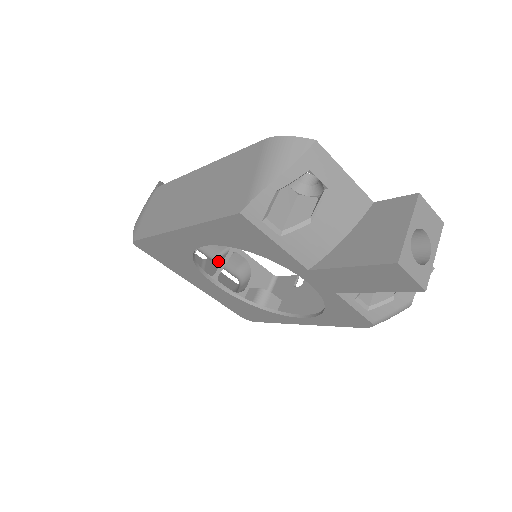
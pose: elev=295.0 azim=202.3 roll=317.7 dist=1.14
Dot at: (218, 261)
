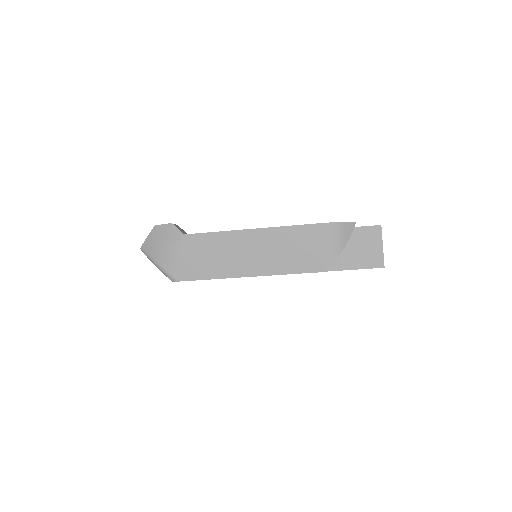
Dot at: occluded
